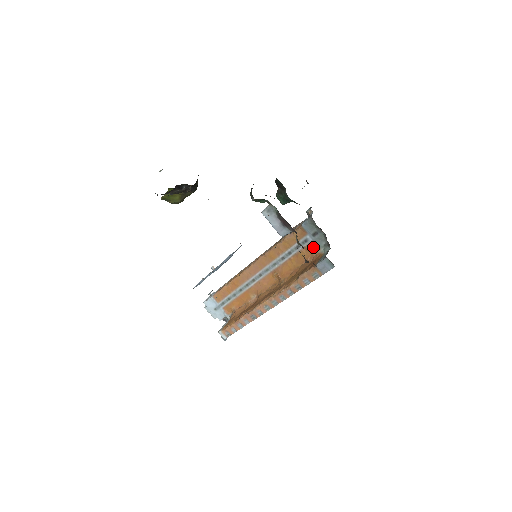
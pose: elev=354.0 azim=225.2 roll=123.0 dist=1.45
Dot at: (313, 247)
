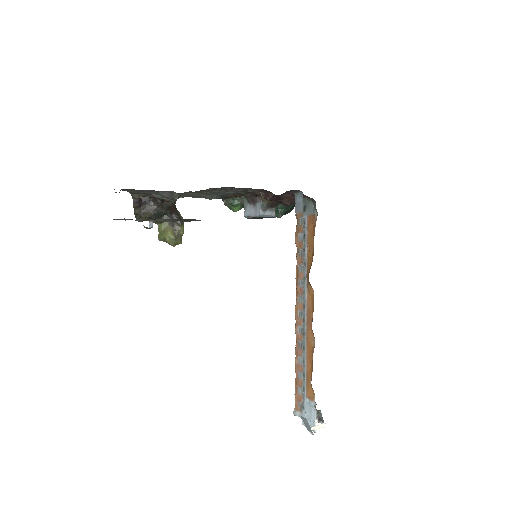
Dot at: (311, 221)
